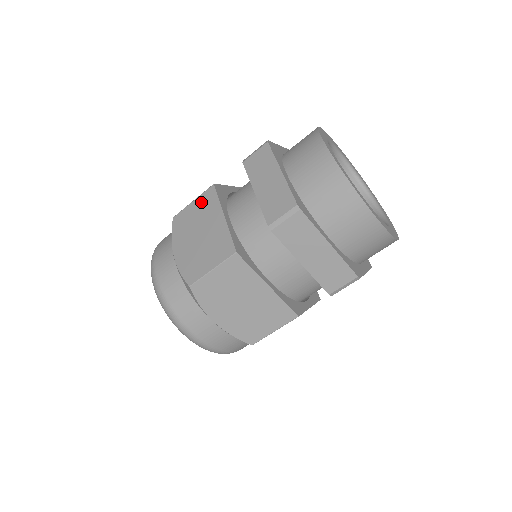
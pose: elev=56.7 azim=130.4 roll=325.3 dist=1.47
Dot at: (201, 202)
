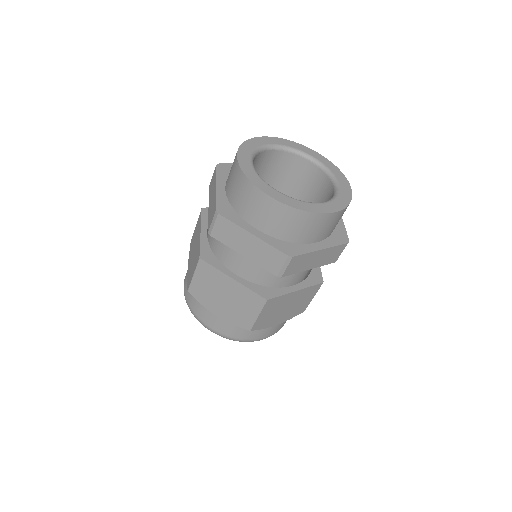
Dot at: (197, 225)
